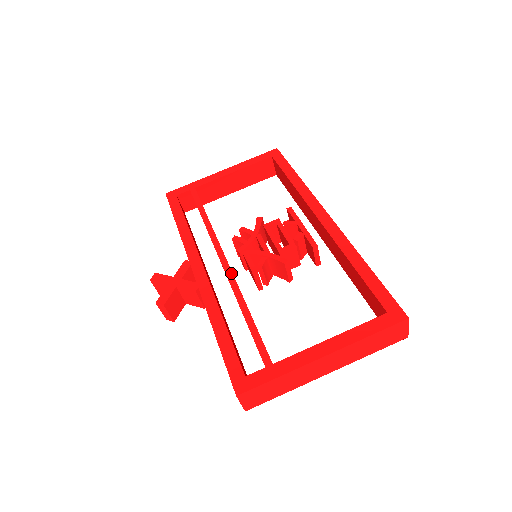
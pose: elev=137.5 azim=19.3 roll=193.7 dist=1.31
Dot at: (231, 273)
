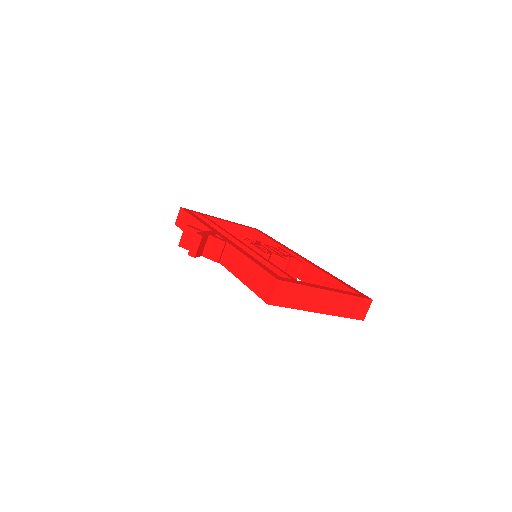
Dot at: (249, 247)
